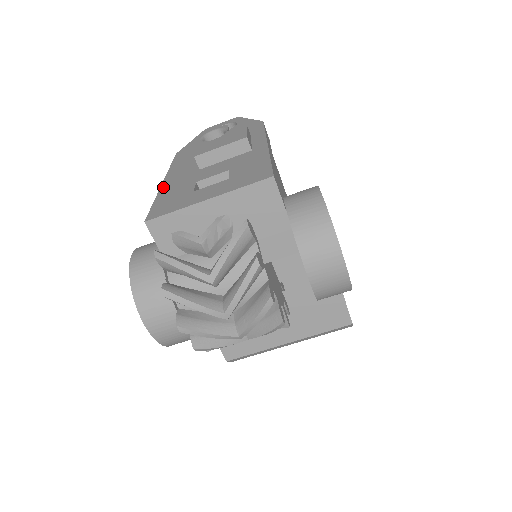
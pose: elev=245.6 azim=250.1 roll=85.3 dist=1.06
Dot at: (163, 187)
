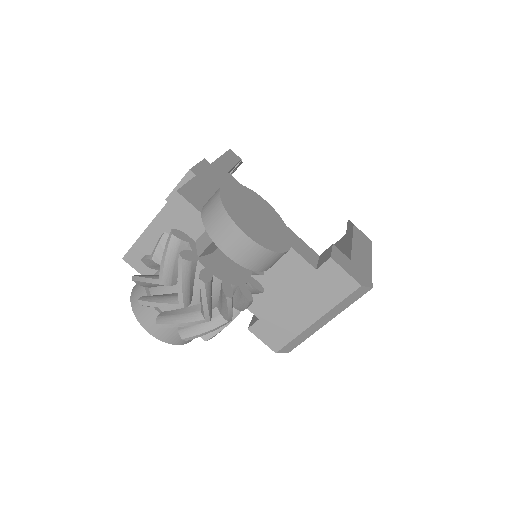
Dot at: occluded
